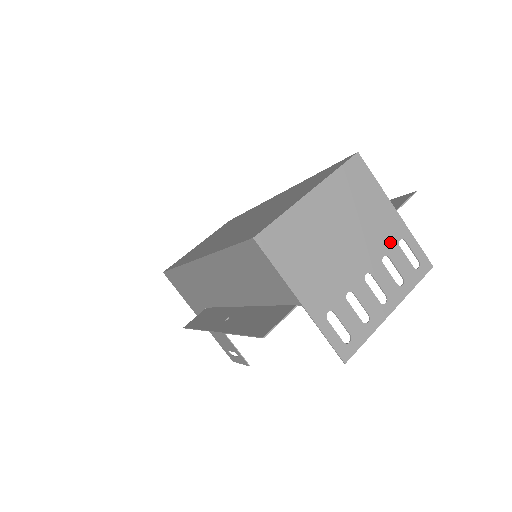
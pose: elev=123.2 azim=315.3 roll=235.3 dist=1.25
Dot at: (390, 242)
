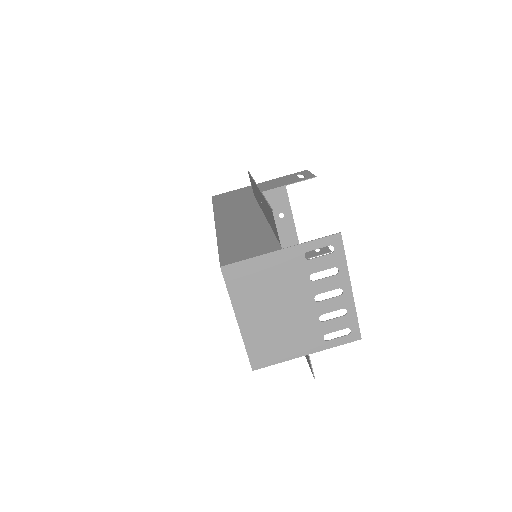
Dot at: (302, 267)
